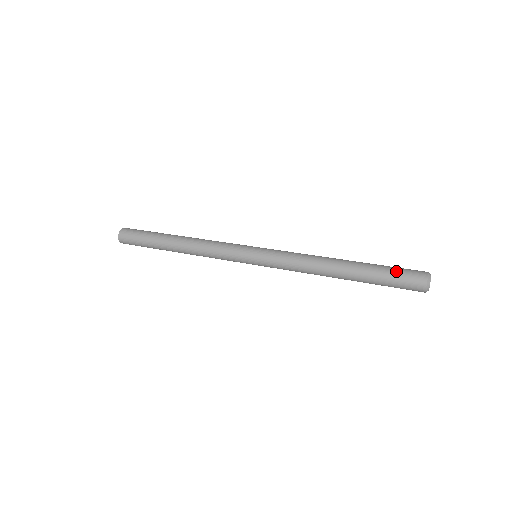
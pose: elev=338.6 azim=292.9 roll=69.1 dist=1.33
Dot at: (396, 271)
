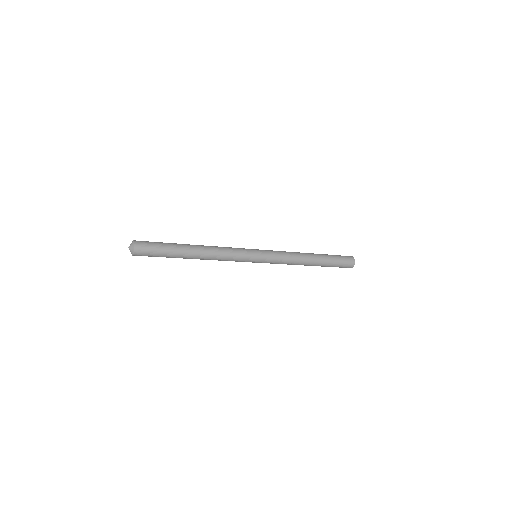
Dot at: (339, 256)
